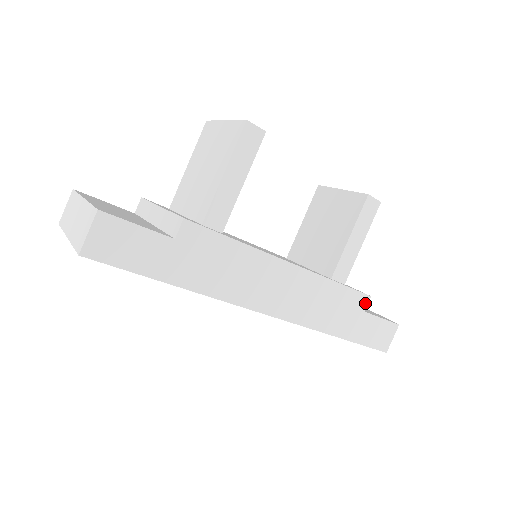
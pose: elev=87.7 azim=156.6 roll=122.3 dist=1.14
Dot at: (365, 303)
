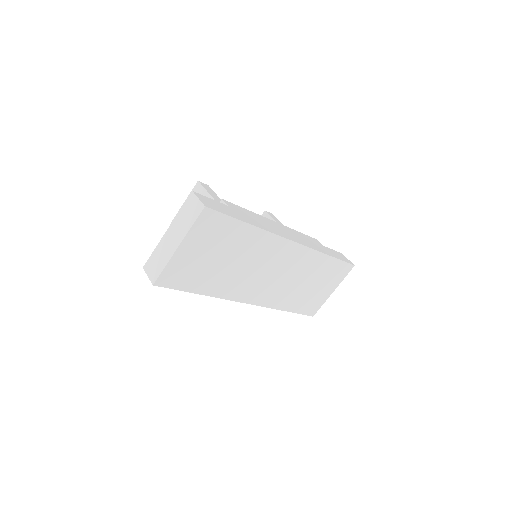
Dot at: (319, 242)
